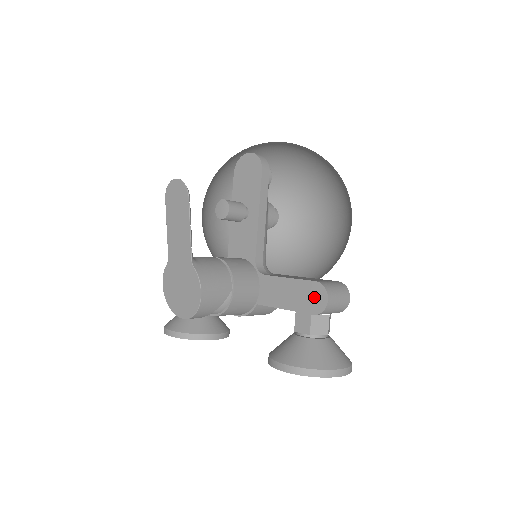
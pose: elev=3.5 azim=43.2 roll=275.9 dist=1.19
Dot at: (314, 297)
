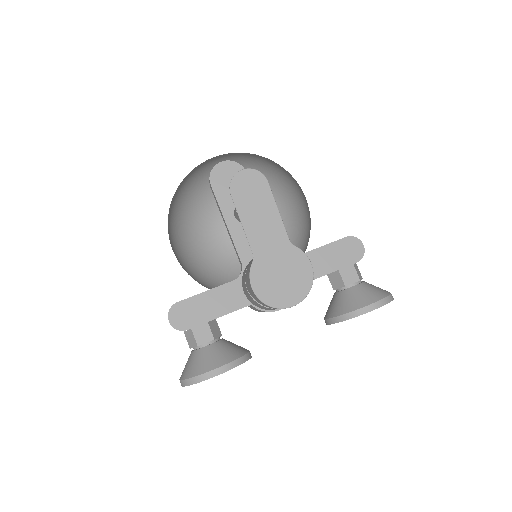
Dot at: (351, 249)
